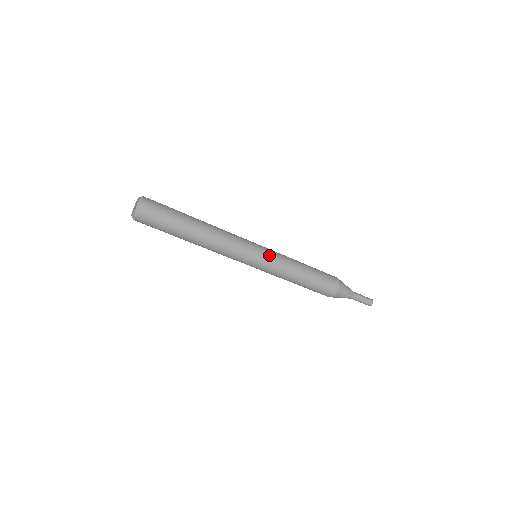
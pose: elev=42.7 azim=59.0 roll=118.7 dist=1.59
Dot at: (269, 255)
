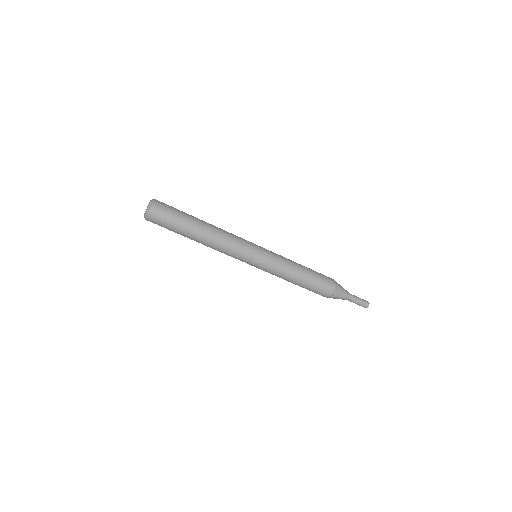
Dot at: (268, 253)
